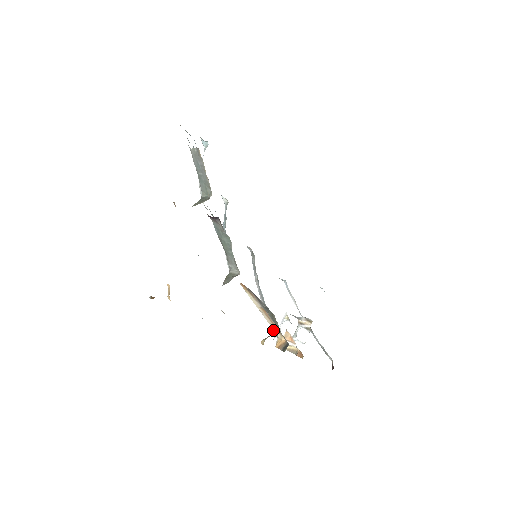
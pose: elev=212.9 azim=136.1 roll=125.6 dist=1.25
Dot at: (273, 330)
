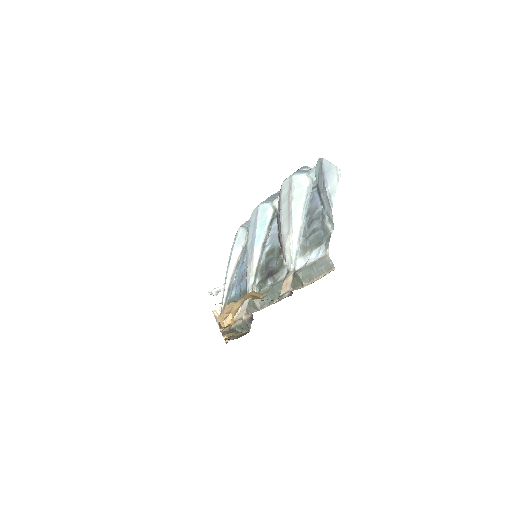
Dot at: occluded
